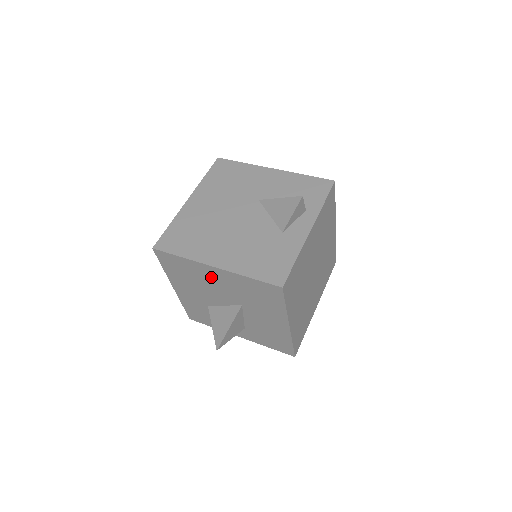
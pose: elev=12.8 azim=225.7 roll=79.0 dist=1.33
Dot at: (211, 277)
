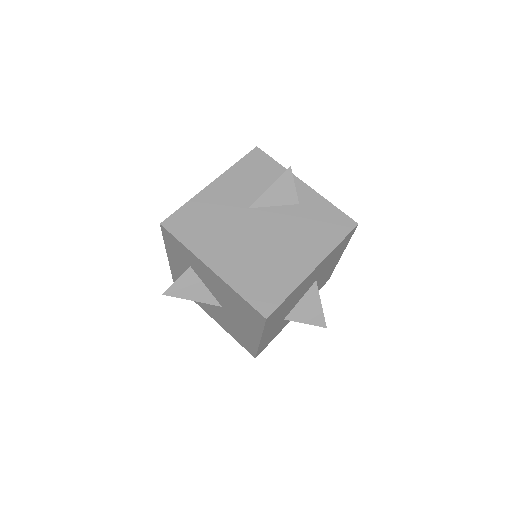
Dot at: (306, 283)
